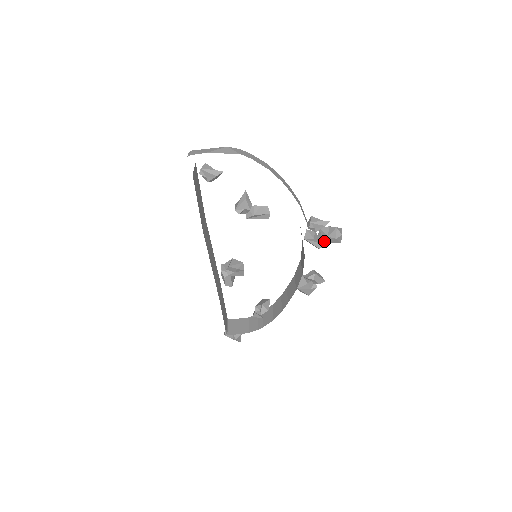
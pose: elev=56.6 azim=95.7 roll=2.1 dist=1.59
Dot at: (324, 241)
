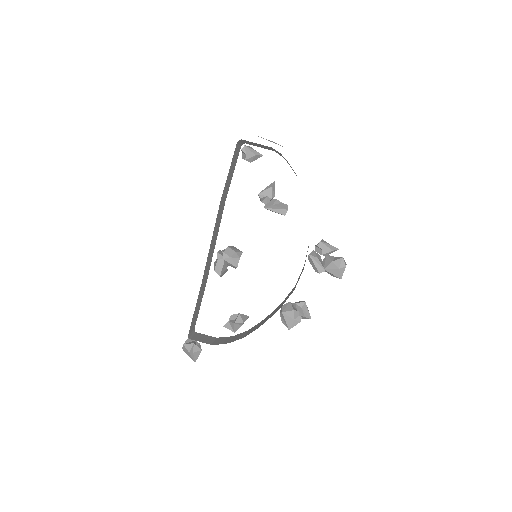
Dot at: (326, 266)
